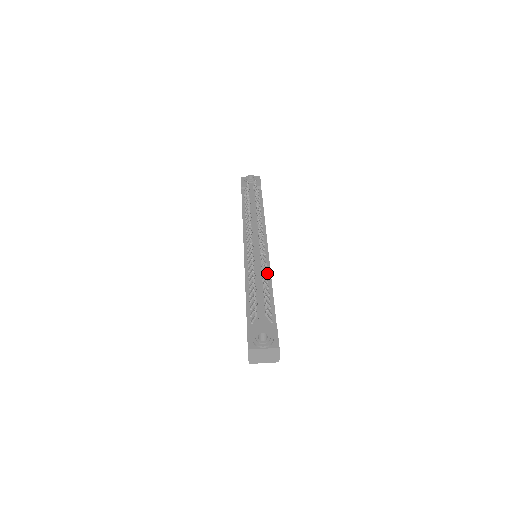
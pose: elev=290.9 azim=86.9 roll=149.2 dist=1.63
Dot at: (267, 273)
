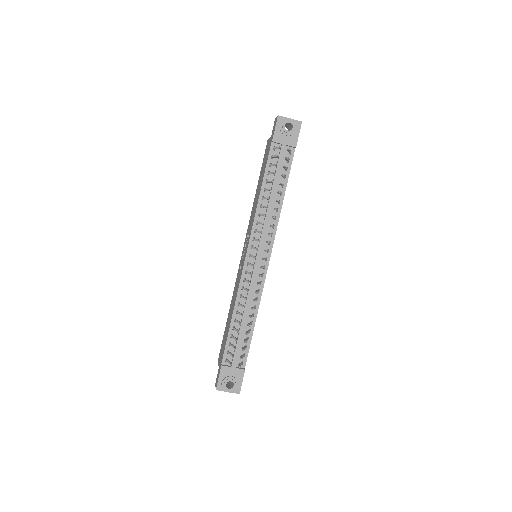
Dot at: (256, 304)
